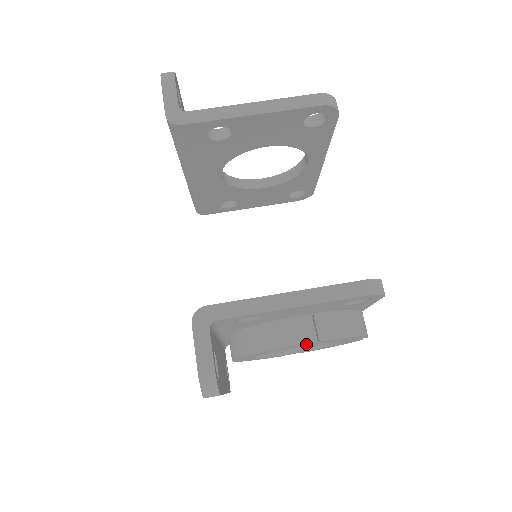
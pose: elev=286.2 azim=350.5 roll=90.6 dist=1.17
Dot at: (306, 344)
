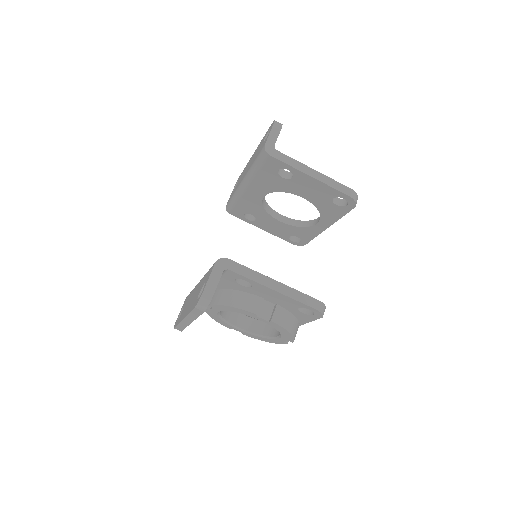
Dot at: (262, 318)
